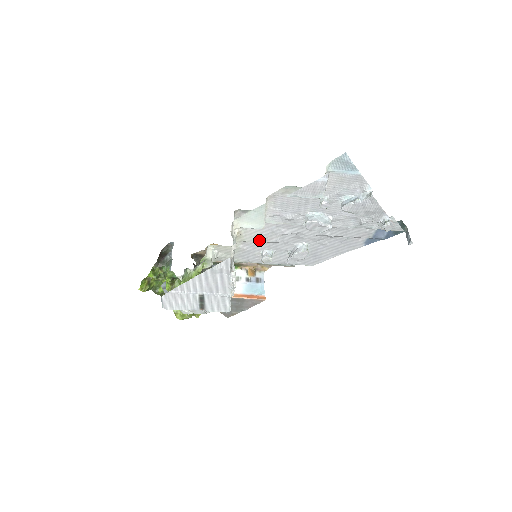
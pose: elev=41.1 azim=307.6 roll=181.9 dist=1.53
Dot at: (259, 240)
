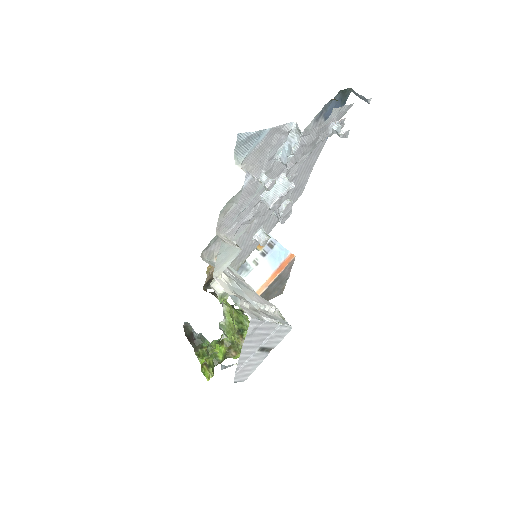
Dot at: (242, 239)
